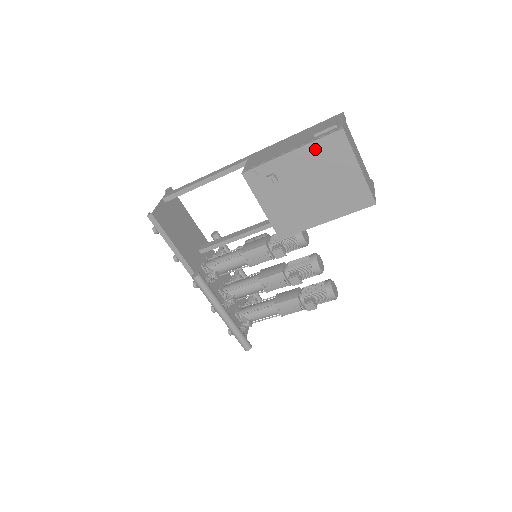
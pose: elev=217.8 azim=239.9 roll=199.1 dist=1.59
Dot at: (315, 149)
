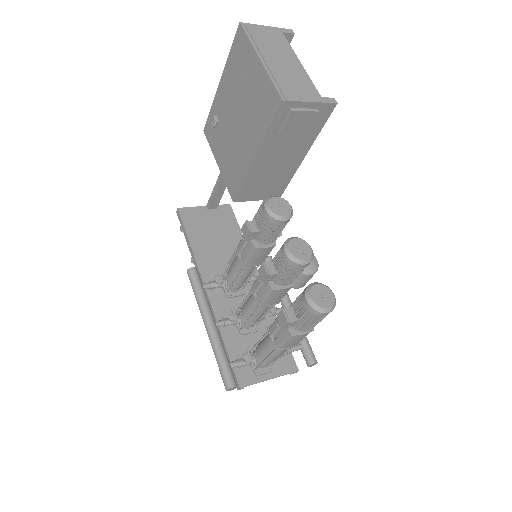
Dot at: (231, 65)
